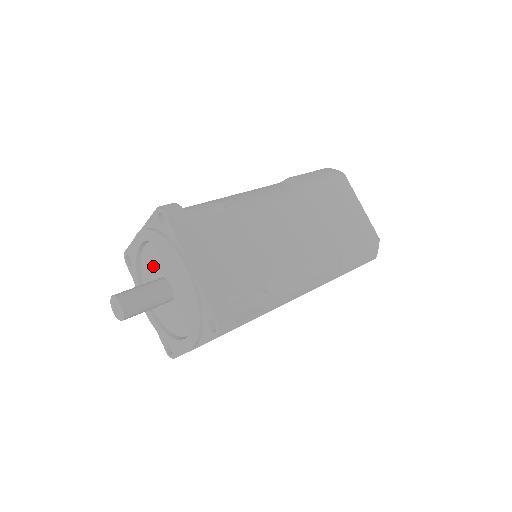
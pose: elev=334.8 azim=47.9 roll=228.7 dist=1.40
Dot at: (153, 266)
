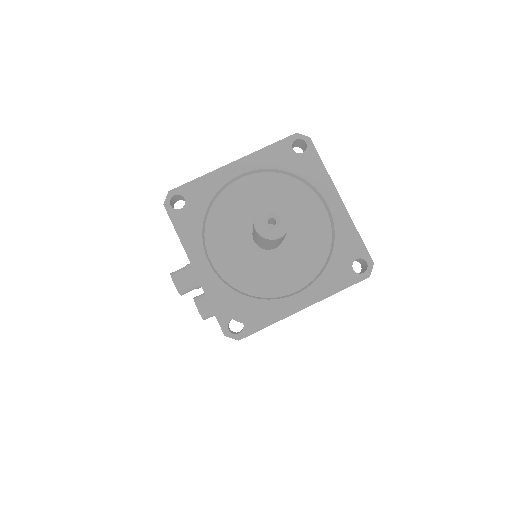
Dot at: (248, 205)
